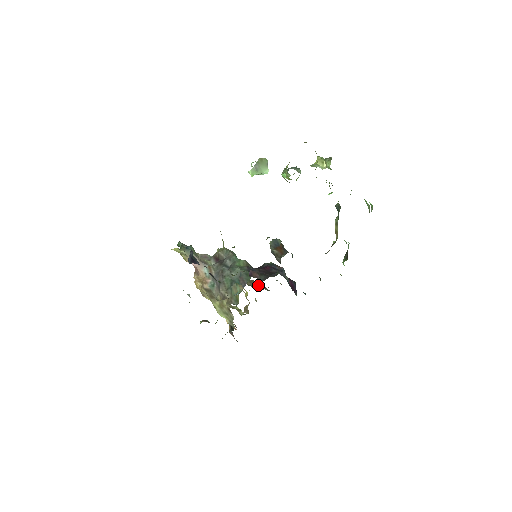
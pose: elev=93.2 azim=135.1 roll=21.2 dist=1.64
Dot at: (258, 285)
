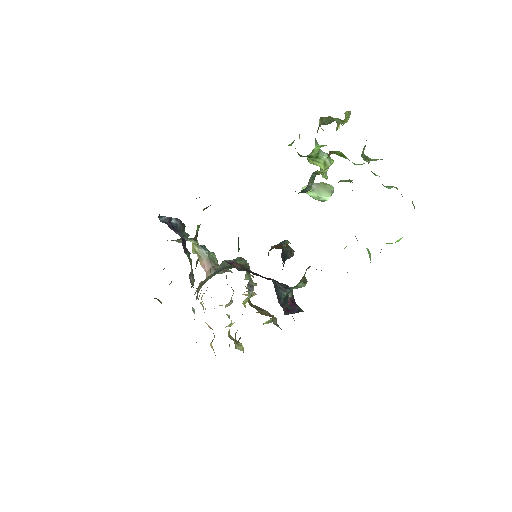
Dot at: (263, 310)
